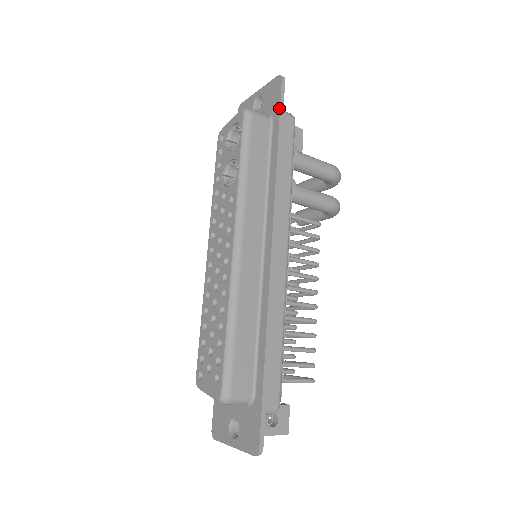
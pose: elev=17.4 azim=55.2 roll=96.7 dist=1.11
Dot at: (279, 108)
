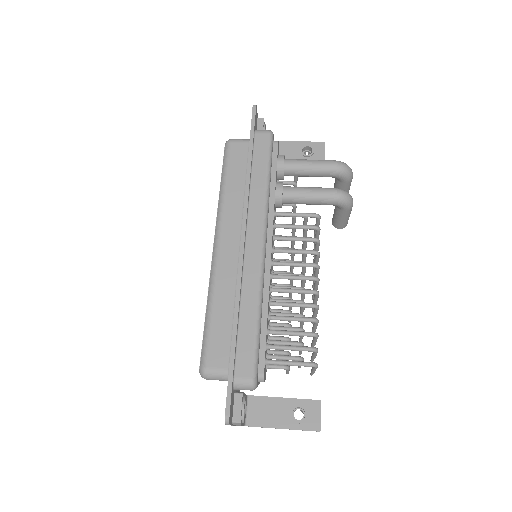
Dot at: occluded
